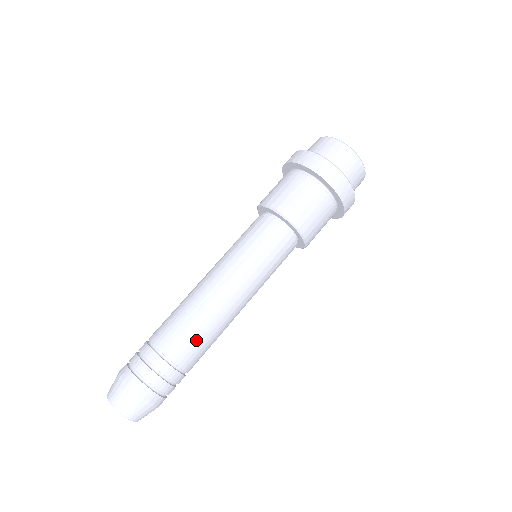
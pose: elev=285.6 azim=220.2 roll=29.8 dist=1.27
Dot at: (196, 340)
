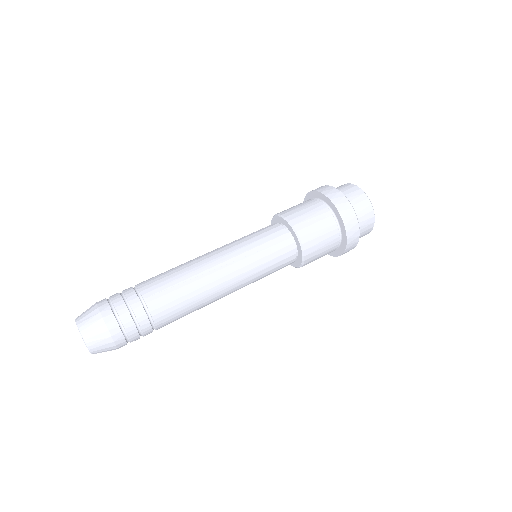
Dot at: (179, 305)
